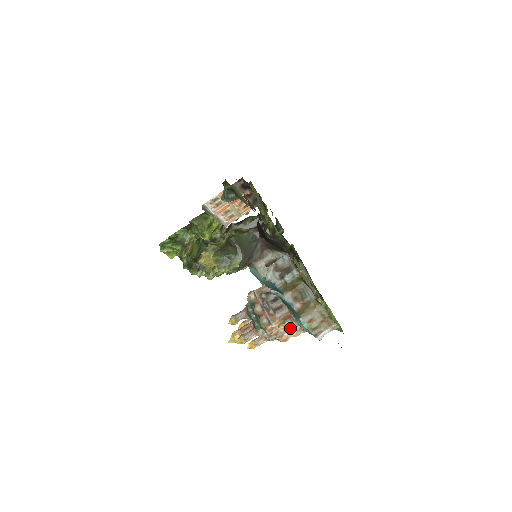
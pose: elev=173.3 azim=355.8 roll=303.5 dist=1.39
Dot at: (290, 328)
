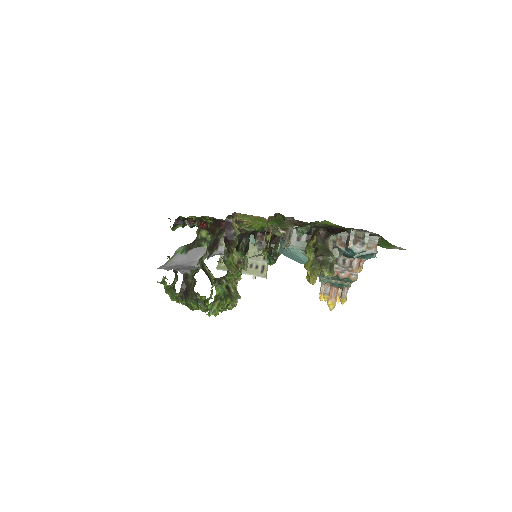
Dot at: occluded
